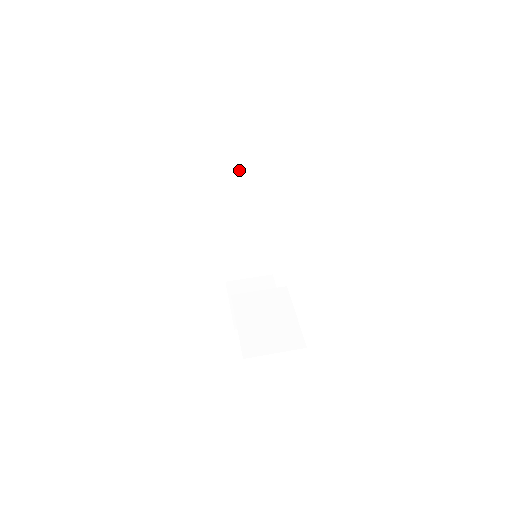
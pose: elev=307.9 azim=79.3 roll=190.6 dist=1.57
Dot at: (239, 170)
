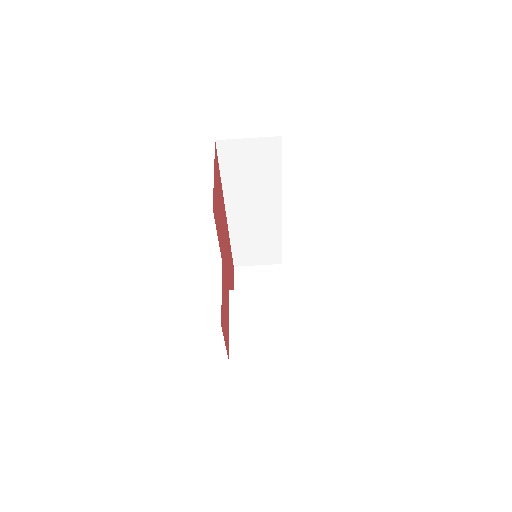
Dot at: (246, 165)
